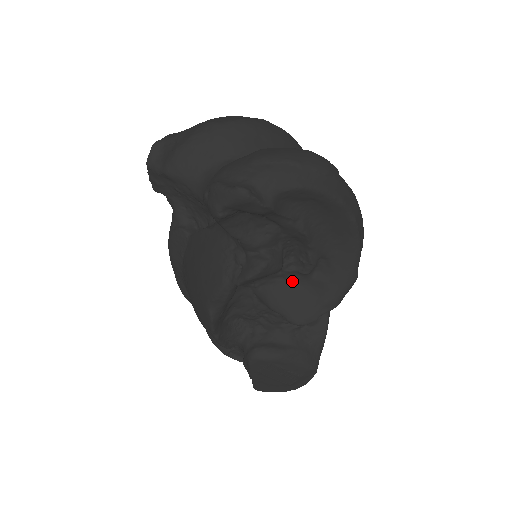
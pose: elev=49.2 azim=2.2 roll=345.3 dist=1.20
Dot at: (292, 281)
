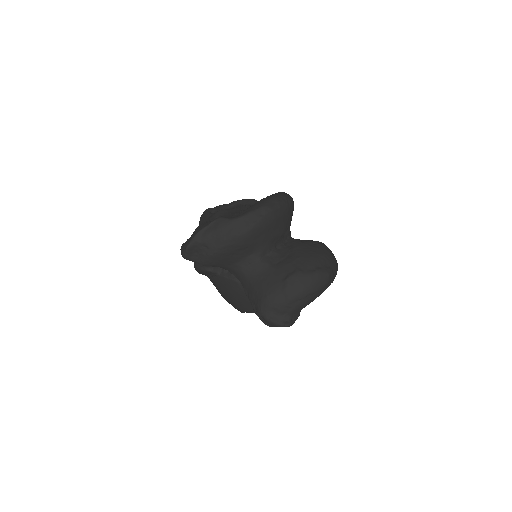
Dot at: occluded
